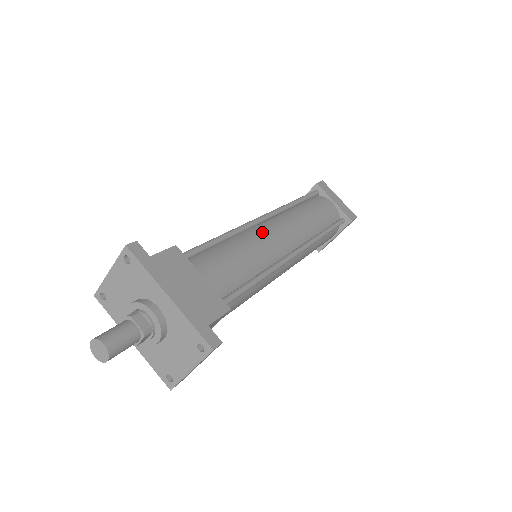
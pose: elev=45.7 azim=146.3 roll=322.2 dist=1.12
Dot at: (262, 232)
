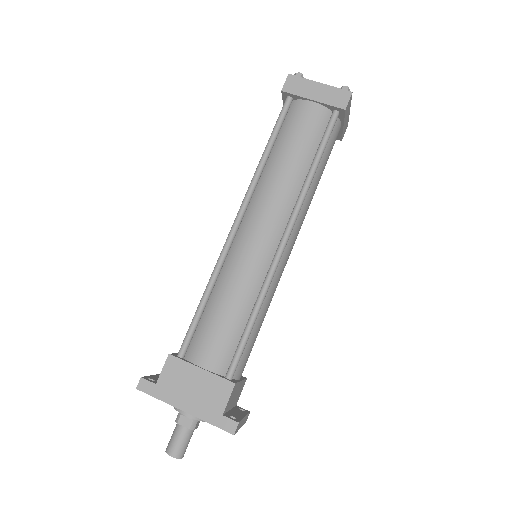
Dot at: (239, 252)
